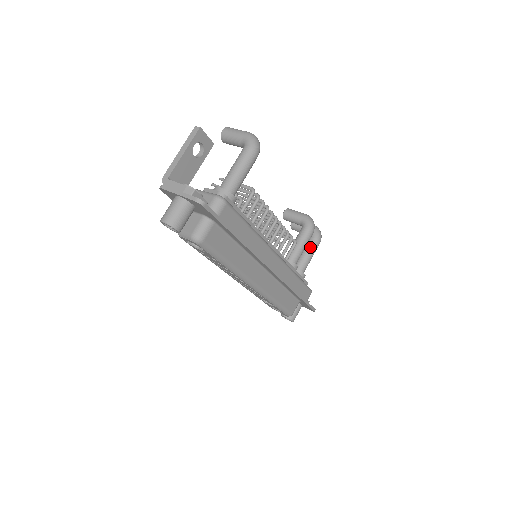
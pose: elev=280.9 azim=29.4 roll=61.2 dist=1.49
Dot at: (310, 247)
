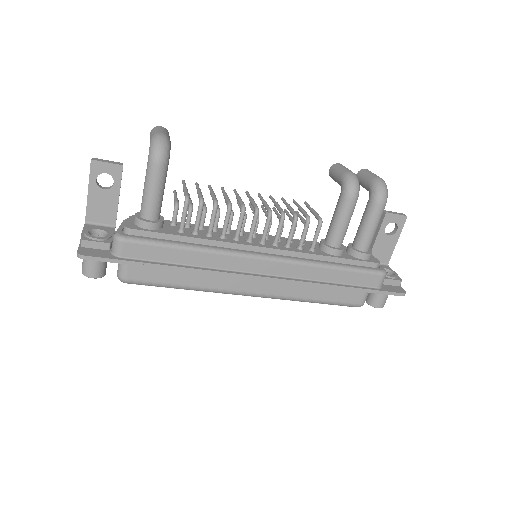
Dot at: (366, 215)
